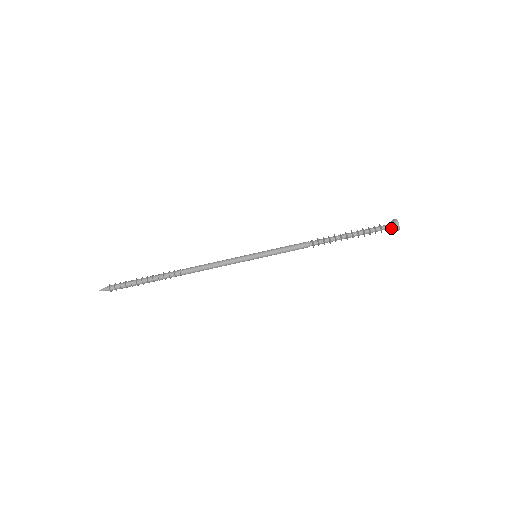
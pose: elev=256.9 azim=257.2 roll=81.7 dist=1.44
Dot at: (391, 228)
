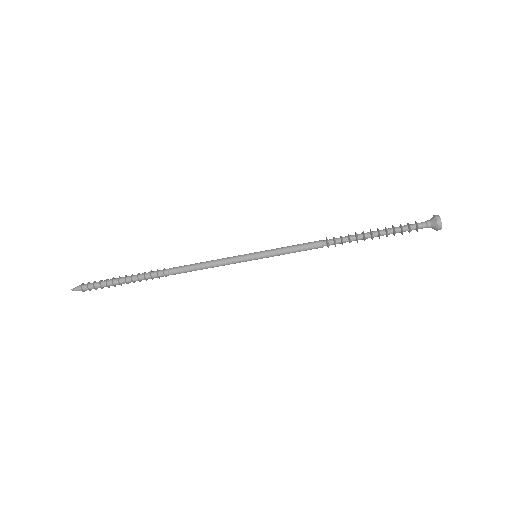
Dot at: (430, 226)
